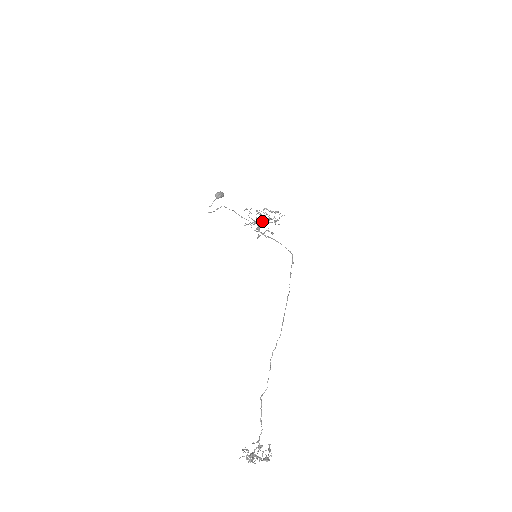
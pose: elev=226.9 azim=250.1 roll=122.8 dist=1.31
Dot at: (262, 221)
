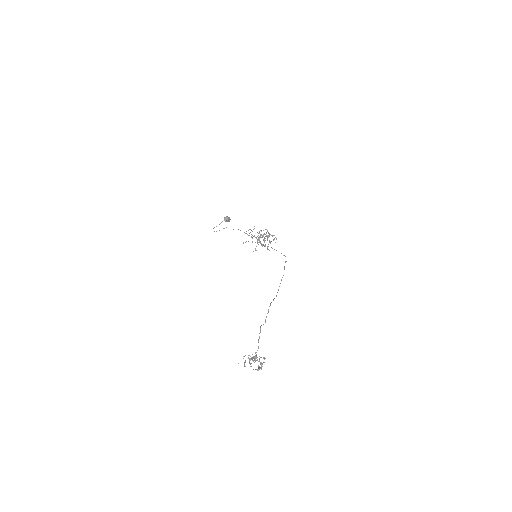
Dot at: (262, 237)
